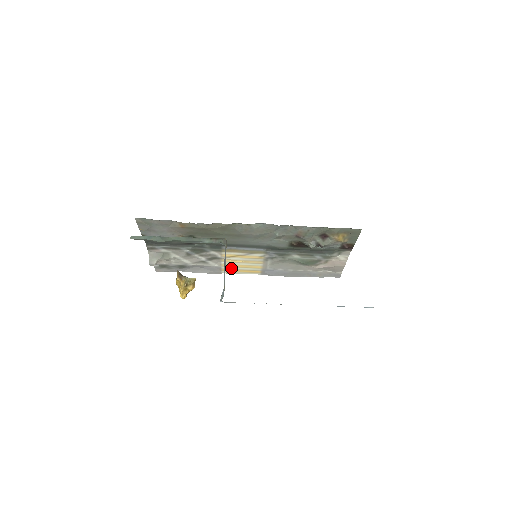
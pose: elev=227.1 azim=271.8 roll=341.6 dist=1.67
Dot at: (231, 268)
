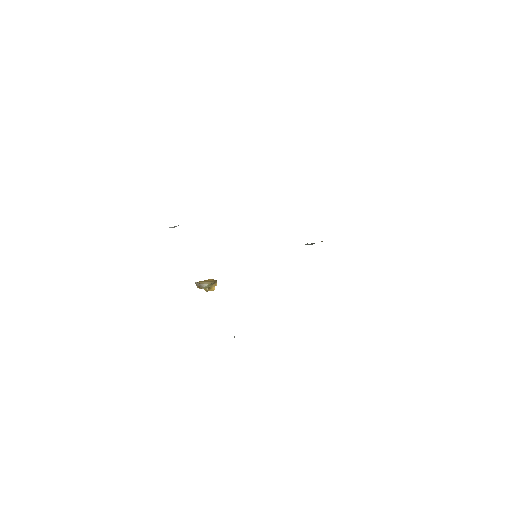
Dot at: occluded
